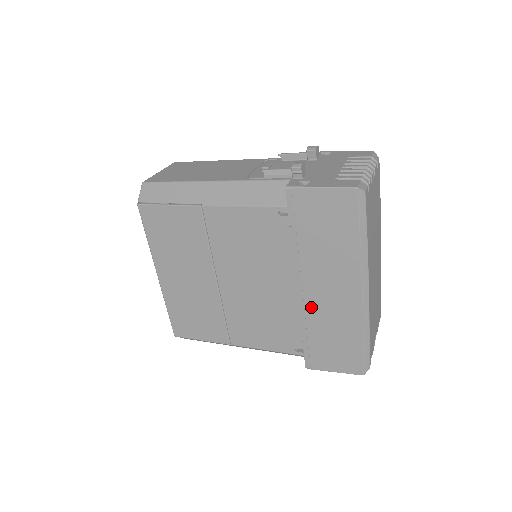
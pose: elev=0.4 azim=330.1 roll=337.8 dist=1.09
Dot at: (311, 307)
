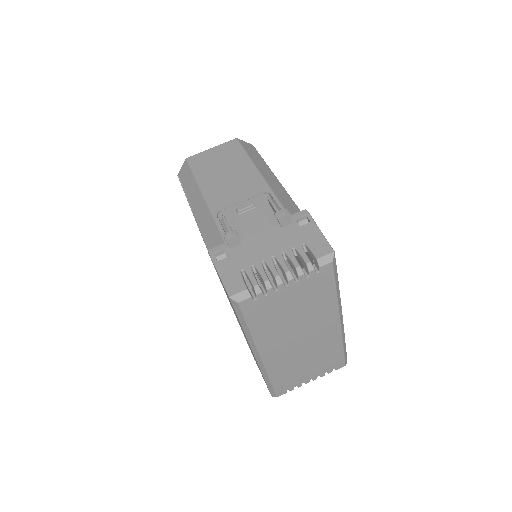
Dot at: occluded
